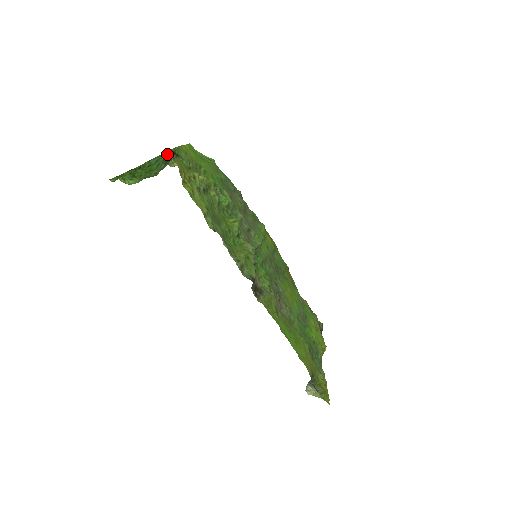
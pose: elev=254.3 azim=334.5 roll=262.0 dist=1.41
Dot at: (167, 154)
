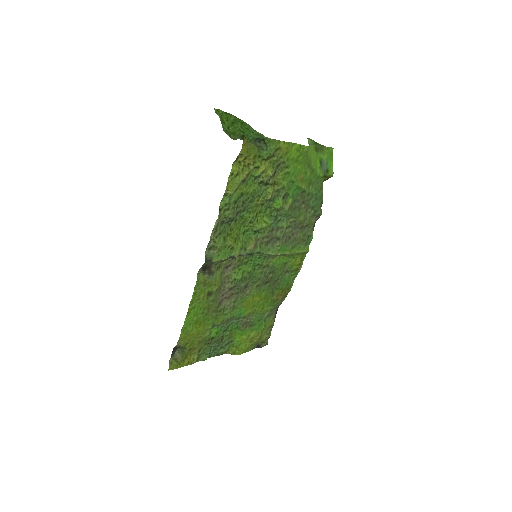
Dot at: (259, 135)
